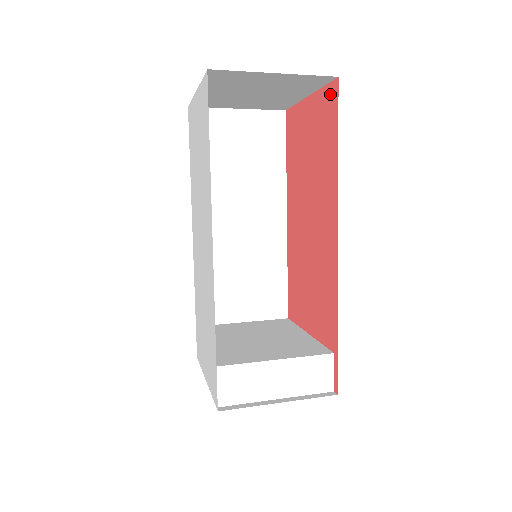
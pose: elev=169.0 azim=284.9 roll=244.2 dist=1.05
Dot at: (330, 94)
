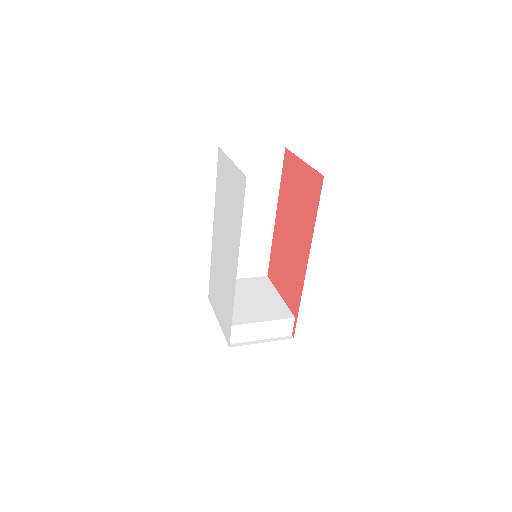
Dot at: (317, 179)
